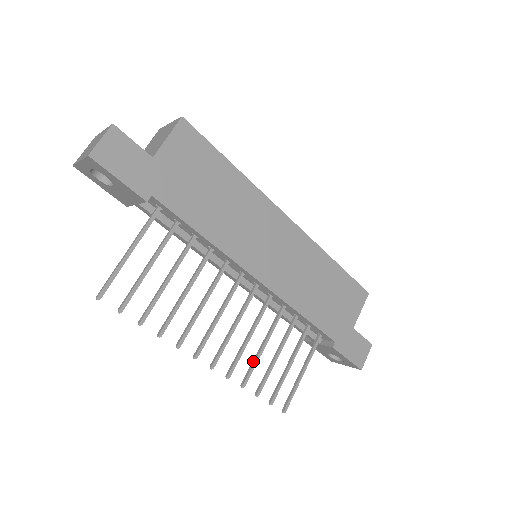
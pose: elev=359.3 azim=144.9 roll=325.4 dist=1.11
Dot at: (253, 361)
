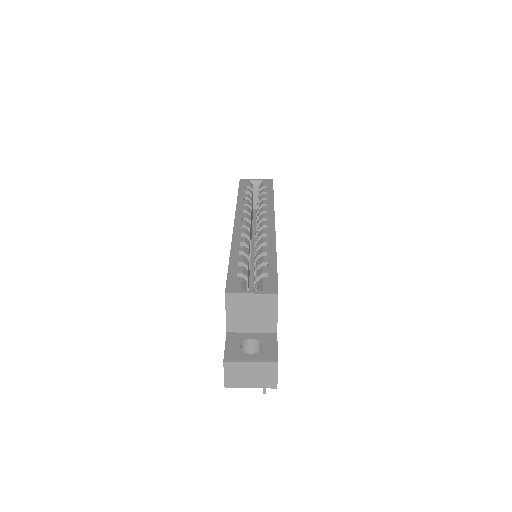
Dot at: occluded
